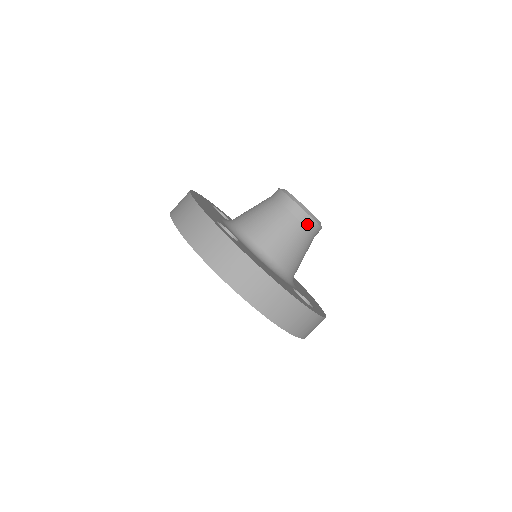
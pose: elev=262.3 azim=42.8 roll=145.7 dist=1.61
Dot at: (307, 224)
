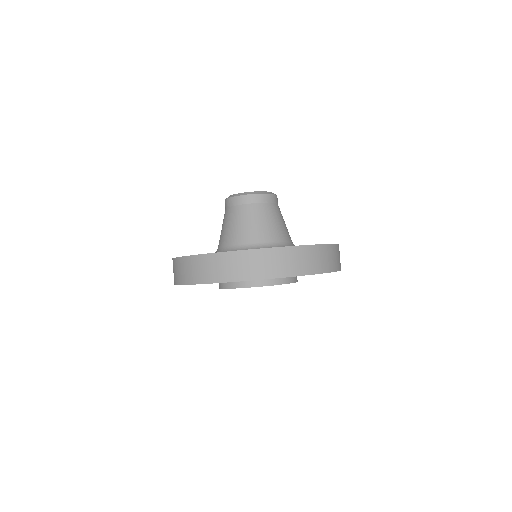
Dot at: (272, 201)
